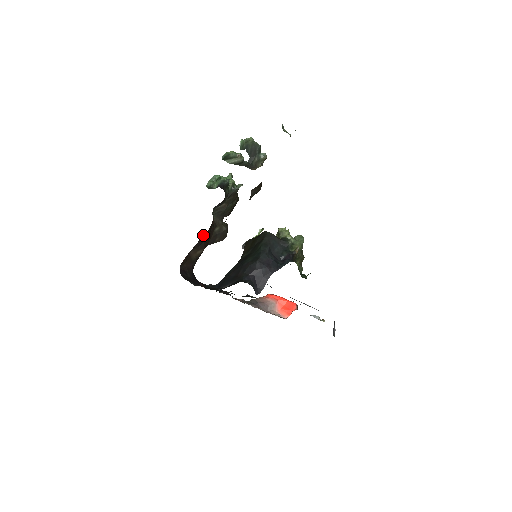
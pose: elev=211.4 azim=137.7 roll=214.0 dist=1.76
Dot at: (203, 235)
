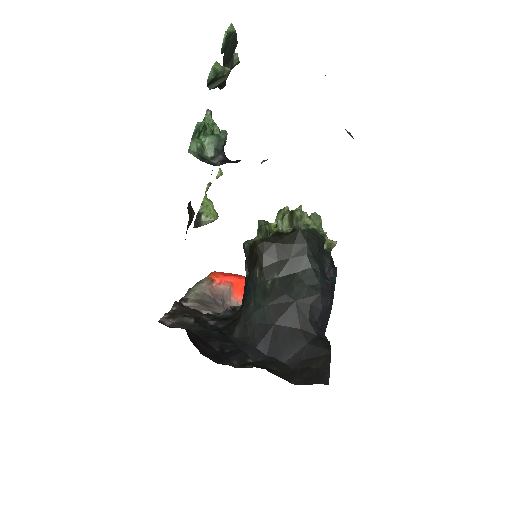
Dot at: occluded
